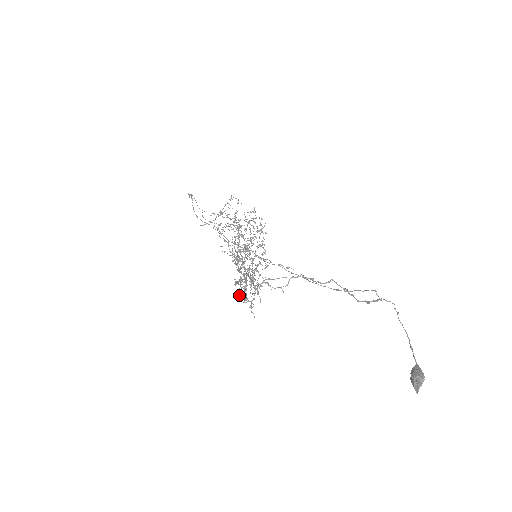
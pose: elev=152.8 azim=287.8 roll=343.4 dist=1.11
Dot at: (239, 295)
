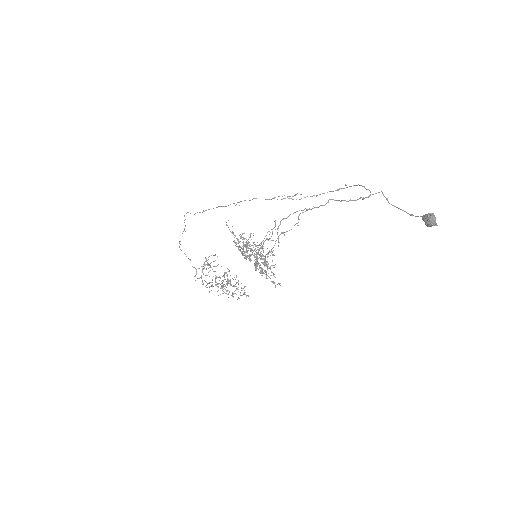
Dot at: (264, 258)
